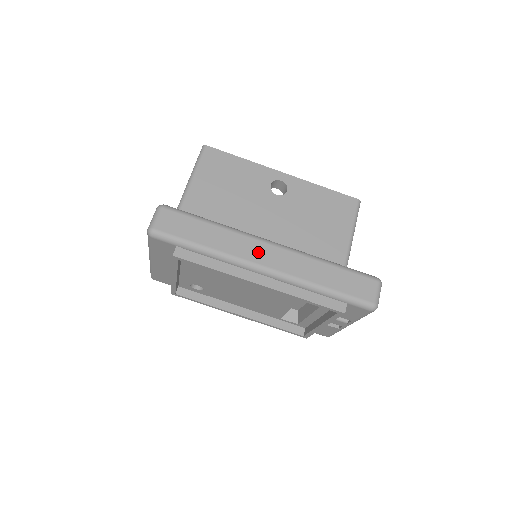
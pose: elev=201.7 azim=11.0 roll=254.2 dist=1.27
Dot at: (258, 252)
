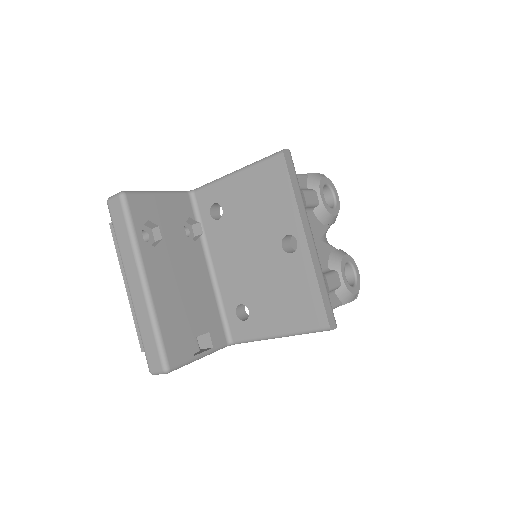
Dot at: (132, 275)
